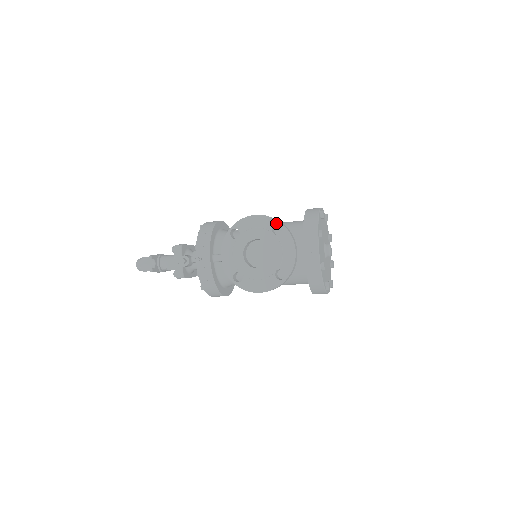
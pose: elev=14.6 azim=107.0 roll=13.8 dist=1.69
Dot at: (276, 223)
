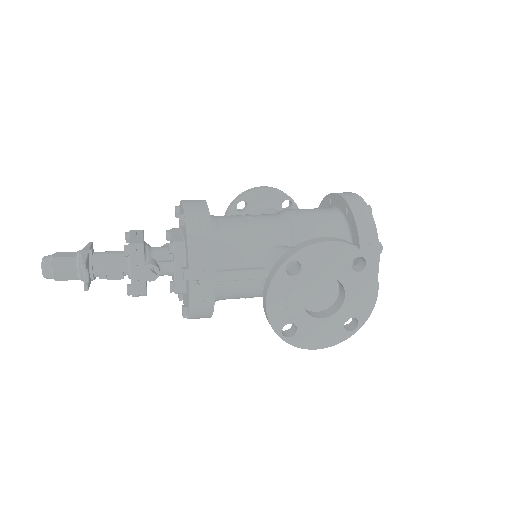
Dot at: (359, 255)
